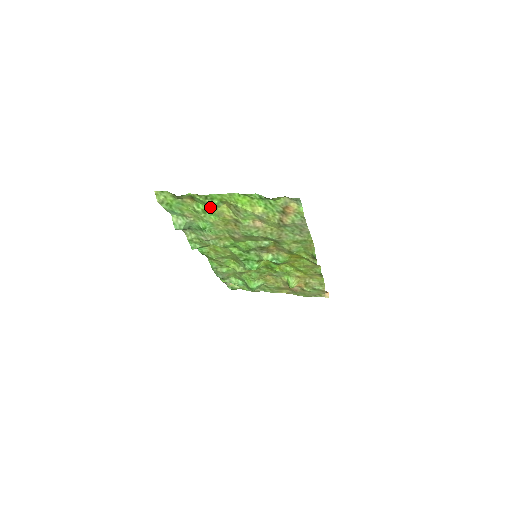
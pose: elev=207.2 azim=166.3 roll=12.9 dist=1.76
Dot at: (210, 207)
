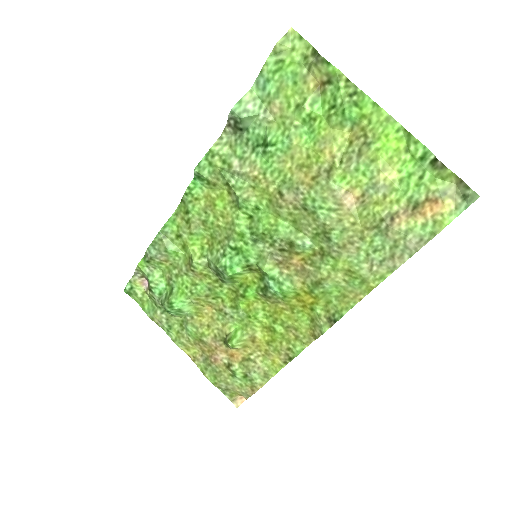
Dot at: (334, 114)
